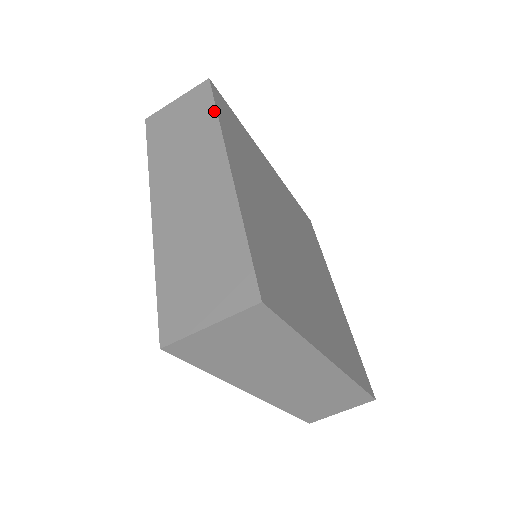
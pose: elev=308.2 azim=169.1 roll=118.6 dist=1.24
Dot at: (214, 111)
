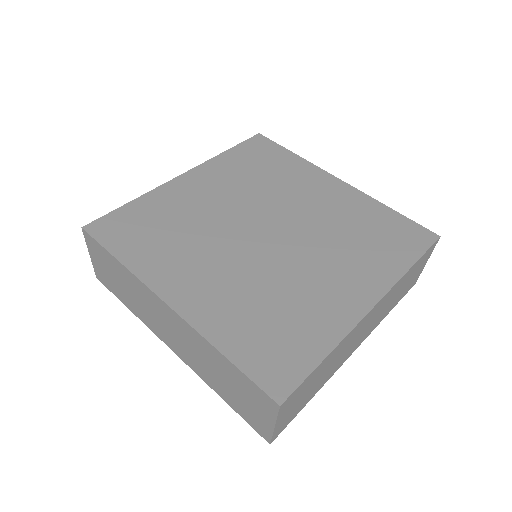
Dot at: (114, 259)
